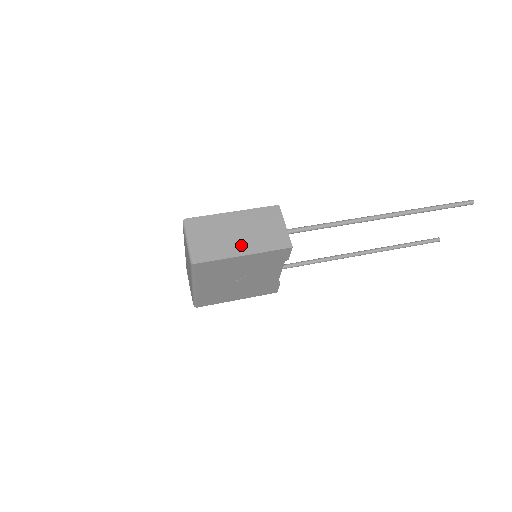
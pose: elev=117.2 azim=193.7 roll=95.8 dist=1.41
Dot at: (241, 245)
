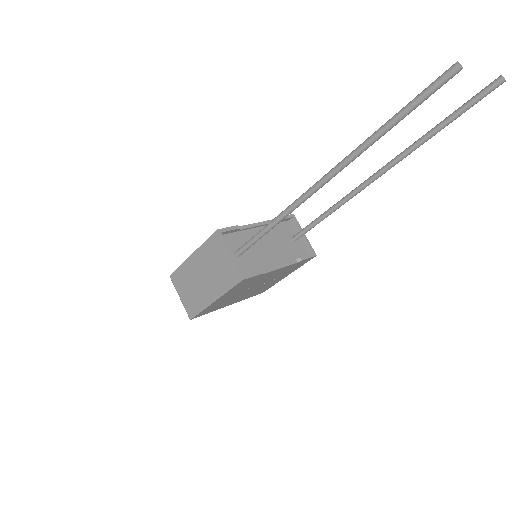
Dot at: (209, 291)
